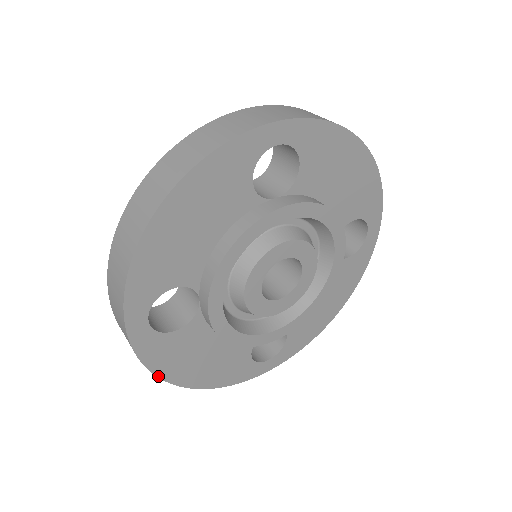
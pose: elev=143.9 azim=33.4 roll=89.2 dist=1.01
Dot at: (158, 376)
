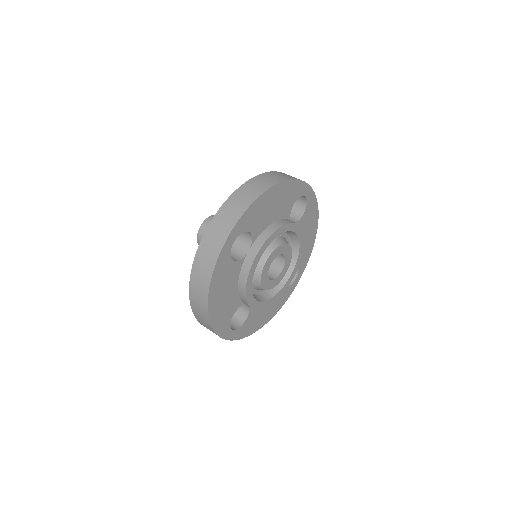
Dot at: (251, 334)
